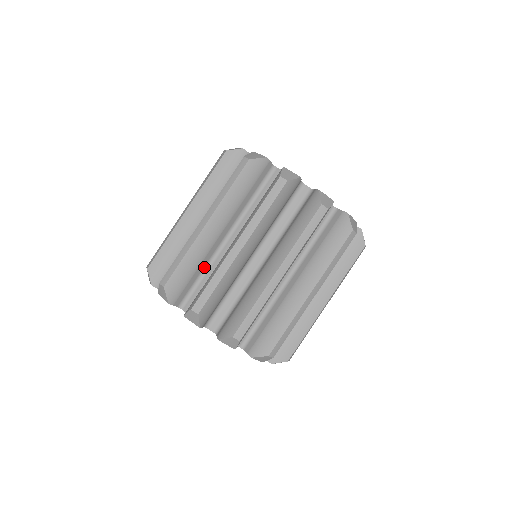
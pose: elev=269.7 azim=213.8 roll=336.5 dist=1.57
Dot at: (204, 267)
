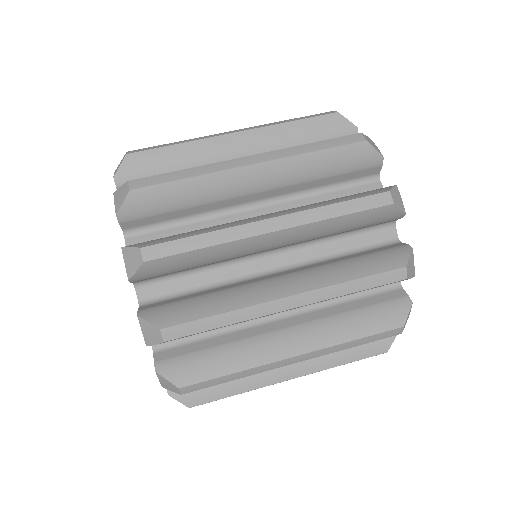
Dot at: occluded
